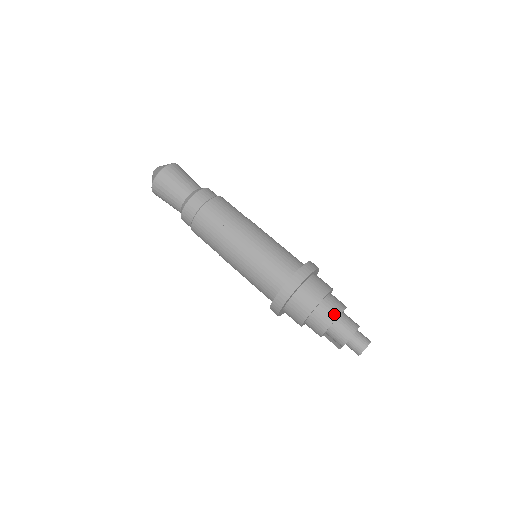
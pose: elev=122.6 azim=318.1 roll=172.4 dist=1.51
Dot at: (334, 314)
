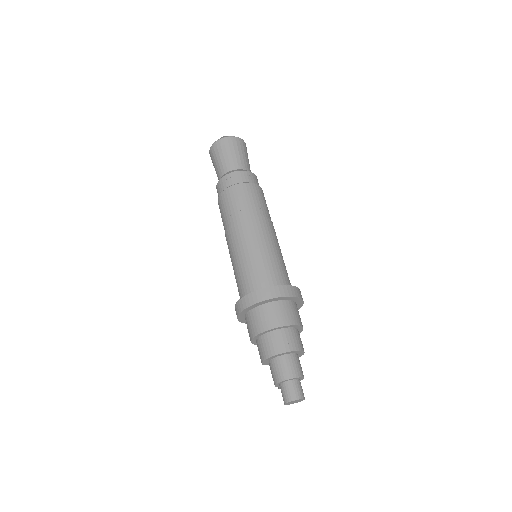
Dot at: (281, 348)
